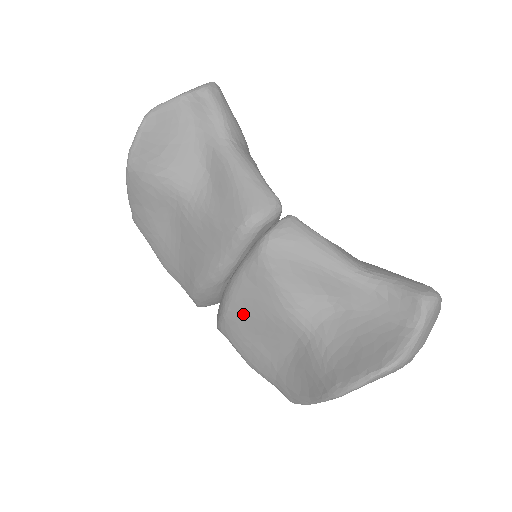
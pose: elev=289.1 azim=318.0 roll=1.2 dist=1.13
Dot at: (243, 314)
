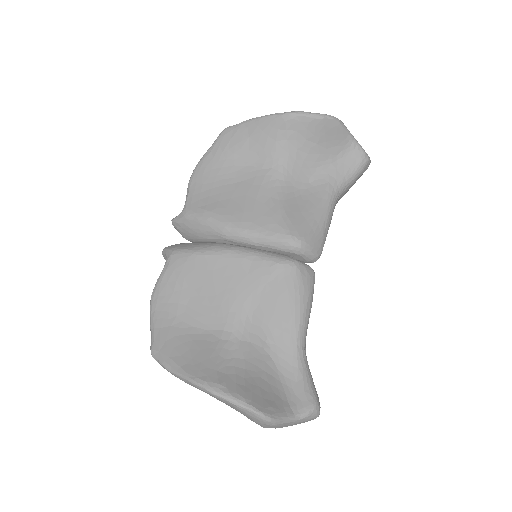
Dot at: (210, 271)
